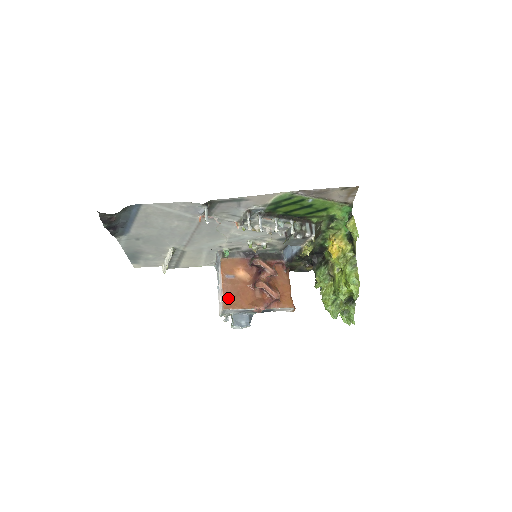
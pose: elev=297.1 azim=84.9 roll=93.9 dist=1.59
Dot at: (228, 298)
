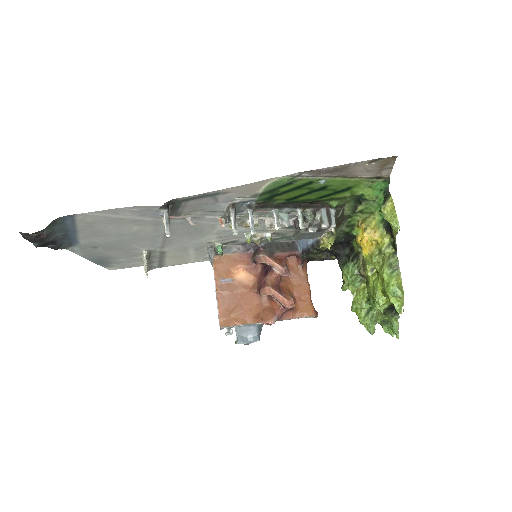
Dot at: (225, 311)
